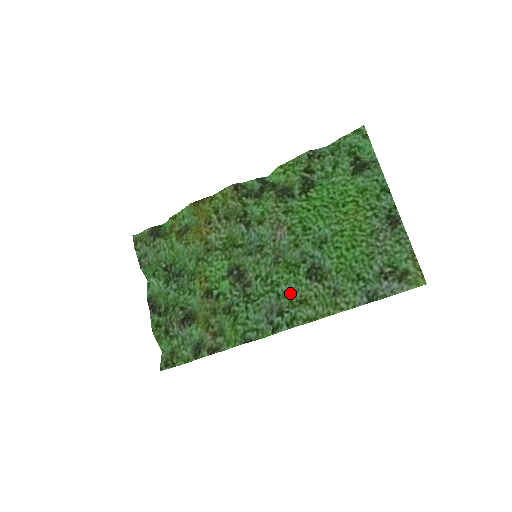
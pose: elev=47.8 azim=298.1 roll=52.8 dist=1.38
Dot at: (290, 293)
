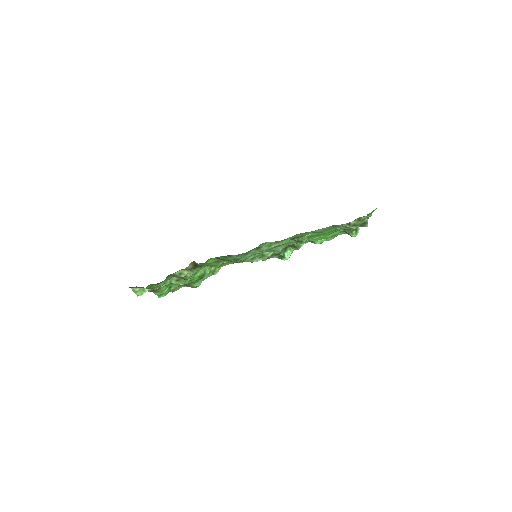
Dot at: occluded
